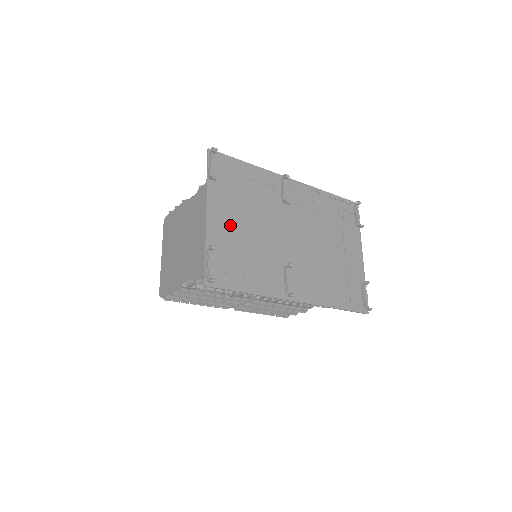
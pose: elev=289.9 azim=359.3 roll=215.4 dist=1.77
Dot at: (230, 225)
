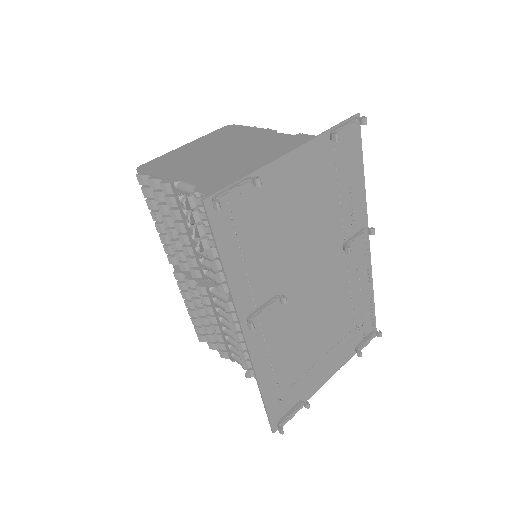
Dot at: (291, 192)
